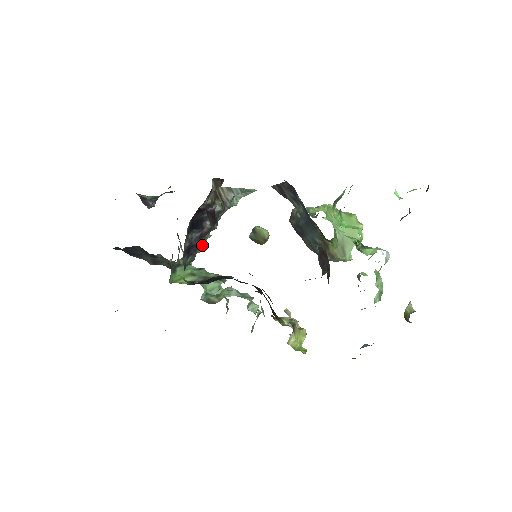
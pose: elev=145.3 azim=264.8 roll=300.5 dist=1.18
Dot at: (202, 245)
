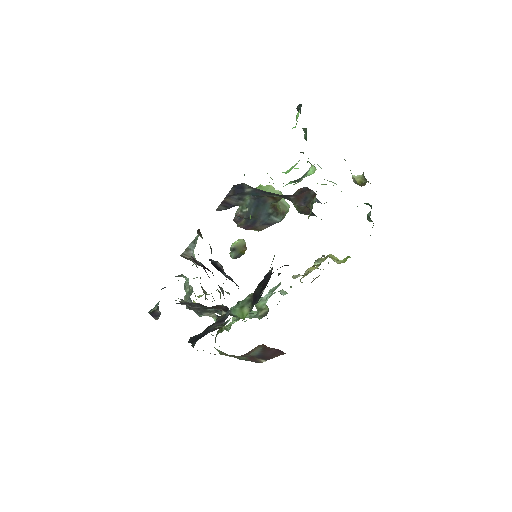
Dot at: (222, 289)
